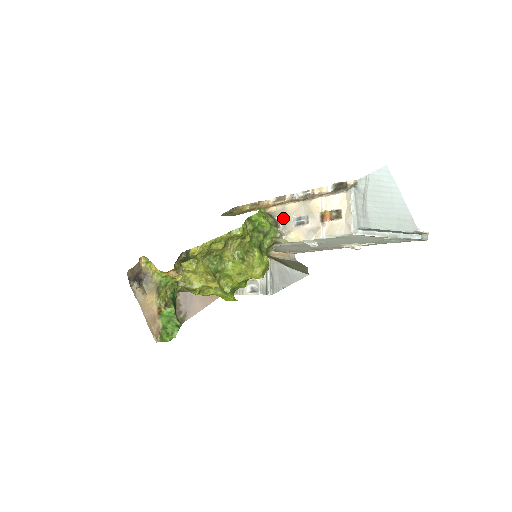
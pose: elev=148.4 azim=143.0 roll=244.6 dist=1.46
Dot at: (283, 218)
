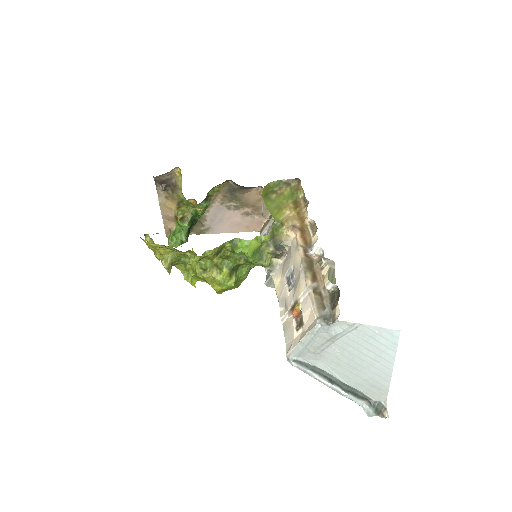
Dot at: (289, 255)
